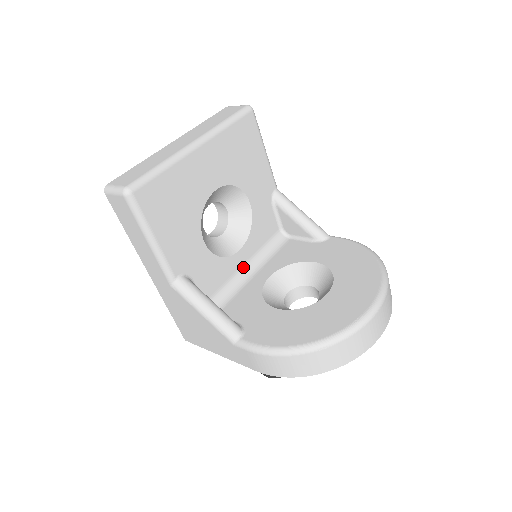
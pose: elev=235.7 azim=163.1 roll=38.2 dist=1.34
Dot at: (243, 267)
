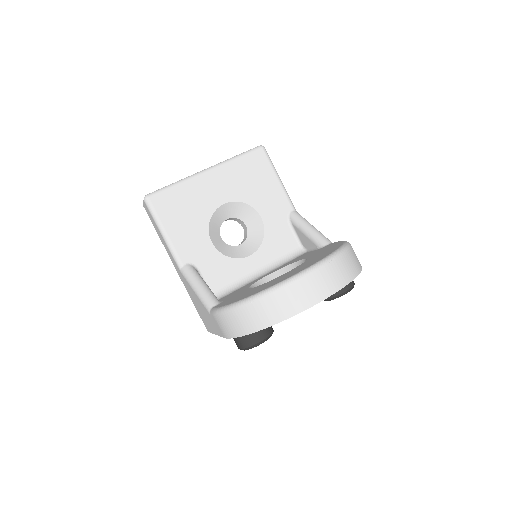
Dot at: (255, 271)
